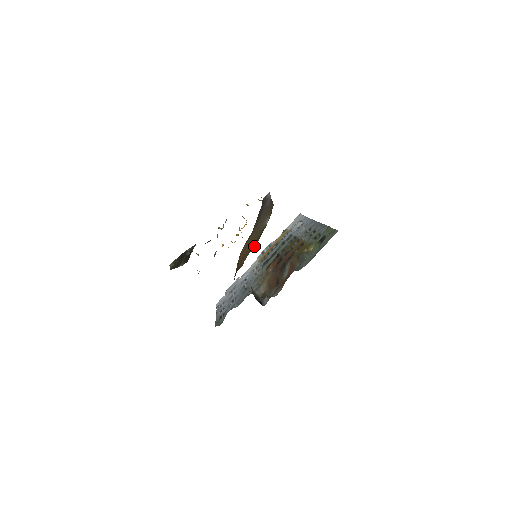
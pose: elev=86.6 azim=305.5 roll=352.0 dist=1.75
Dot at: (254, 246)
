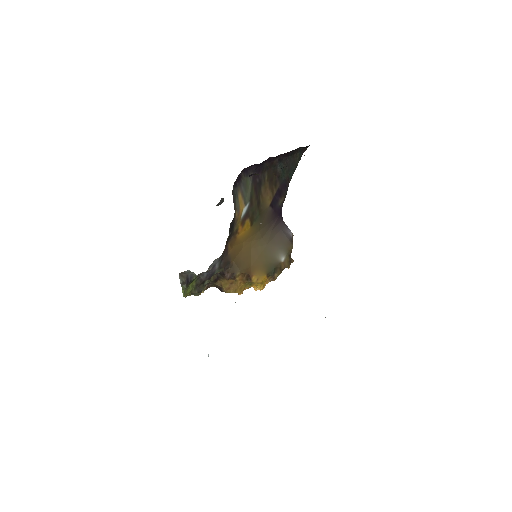
Dot at: (260, 275)
